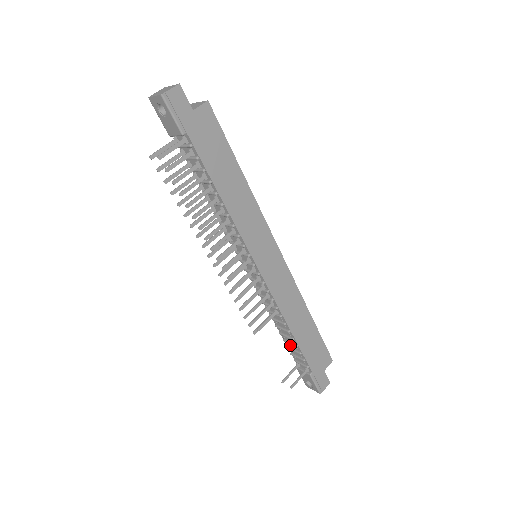
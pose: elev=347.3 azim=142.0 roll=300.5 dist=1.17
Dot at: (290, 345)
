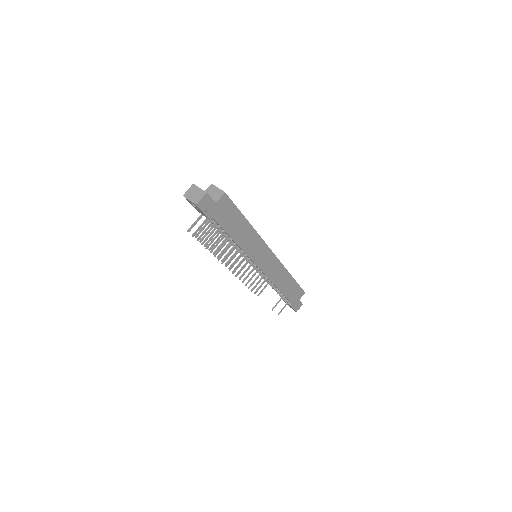
Dot at: occluded
